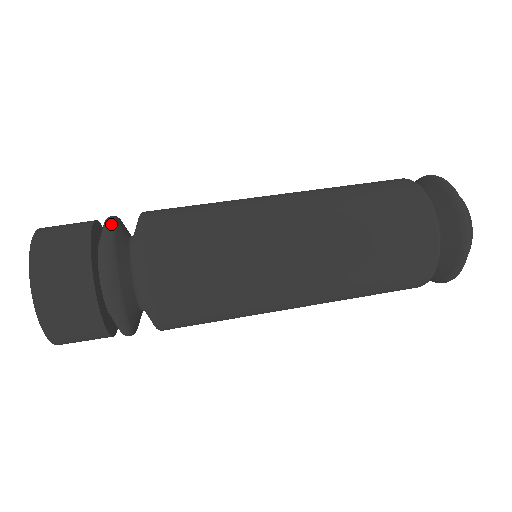
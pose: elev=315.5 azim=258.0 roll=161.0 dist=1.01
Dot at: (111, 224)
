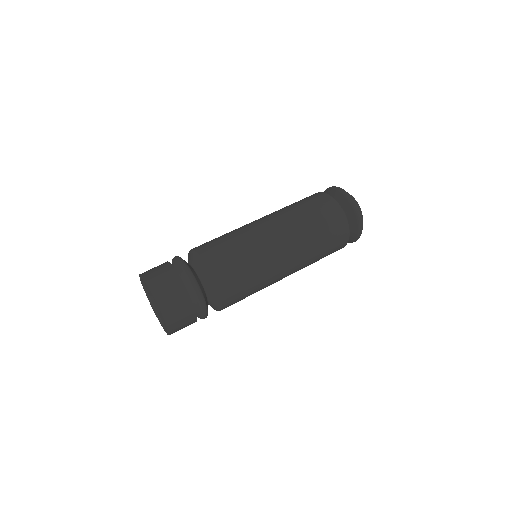
Dot at: (183, 261)
